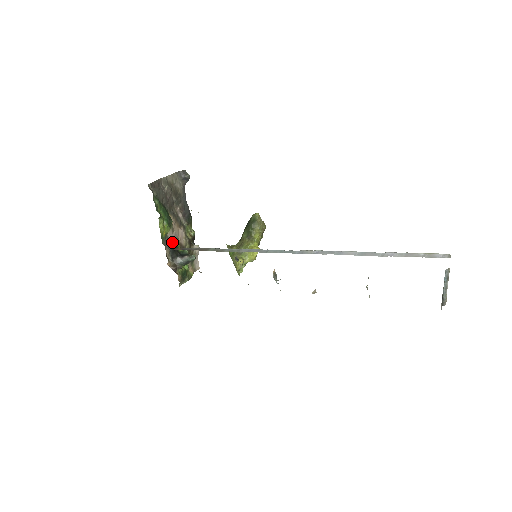
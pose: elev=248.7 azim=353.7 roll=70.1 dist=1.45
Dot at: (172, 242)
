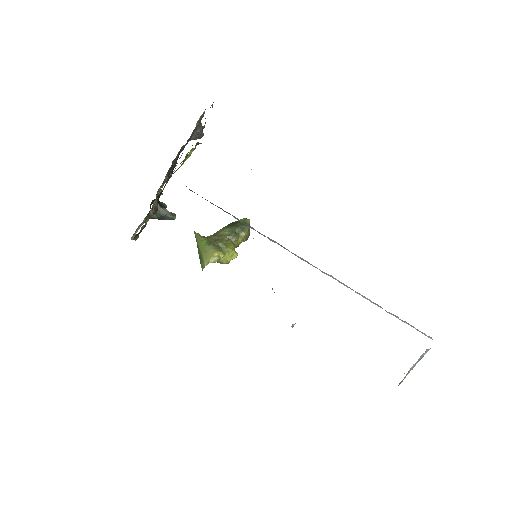
Dot at: (166, 182)
